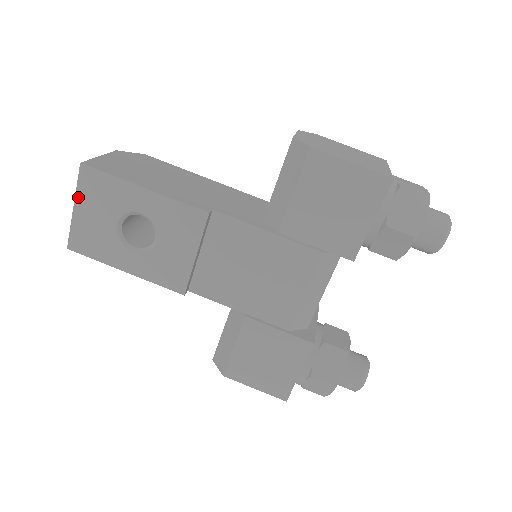
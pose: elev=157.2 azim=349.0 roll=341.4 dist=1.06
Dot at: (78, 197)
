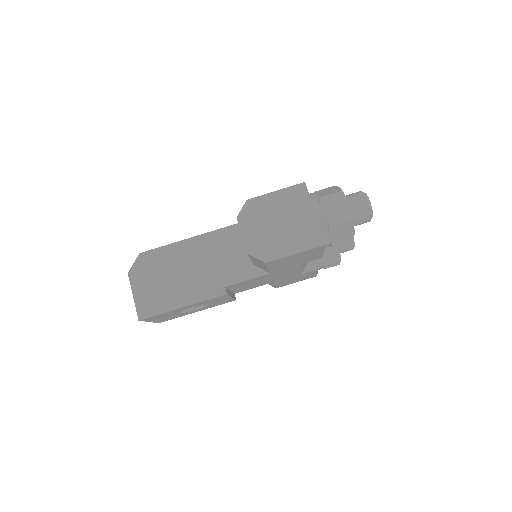
Dot at: (149, 321)
